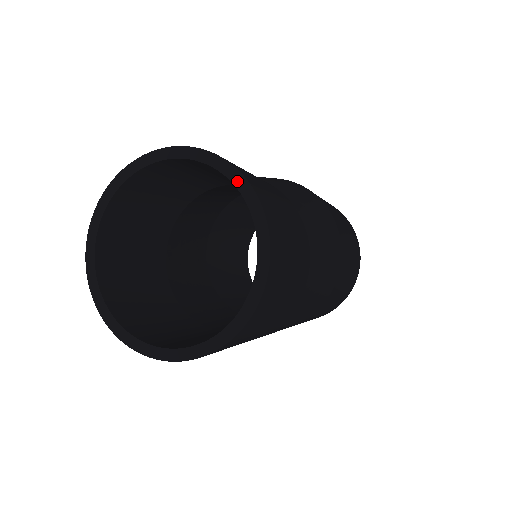
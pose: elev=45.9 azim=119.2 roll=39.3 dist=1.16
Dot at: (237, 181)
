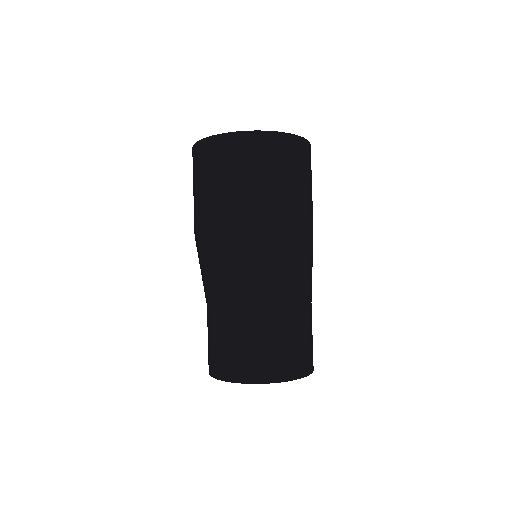
Dot at: (295, 379)
